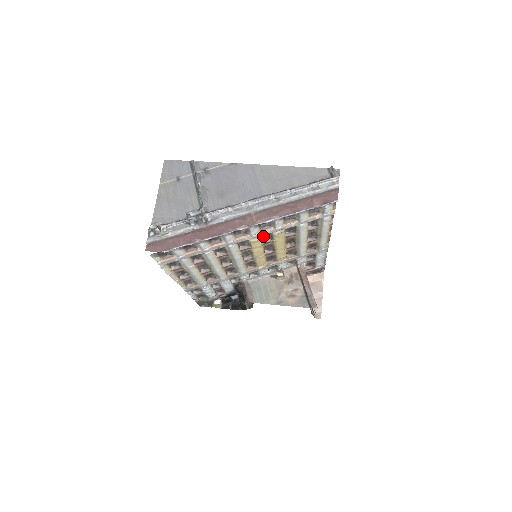
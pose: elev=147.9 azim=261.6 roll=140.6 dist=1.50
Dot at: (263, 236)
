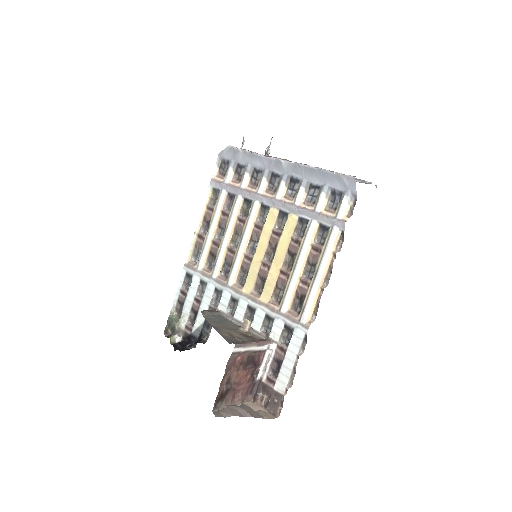
Dot at: (280, 219)
